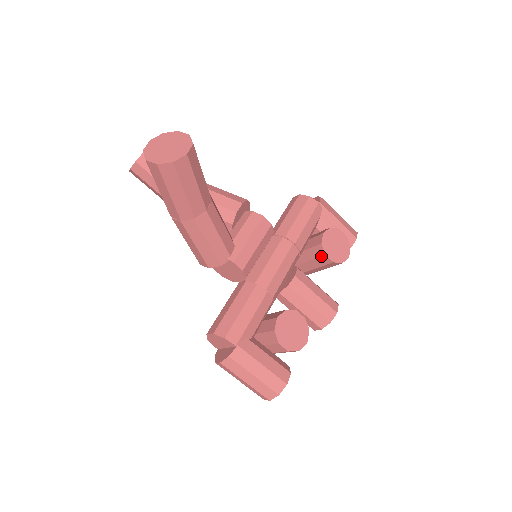
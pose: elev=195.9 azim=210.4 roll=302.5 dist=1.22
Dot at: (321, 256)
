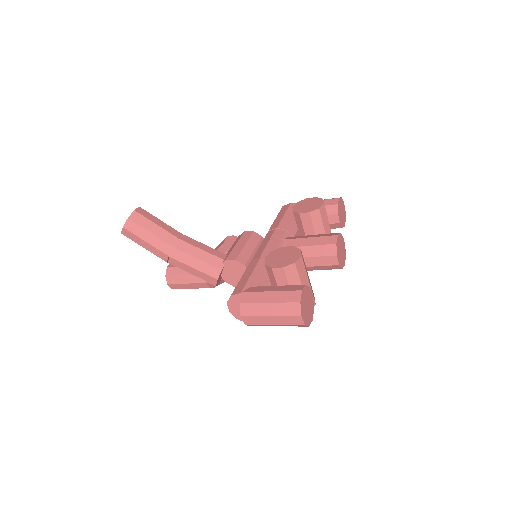
Dot at: (300, 218)
